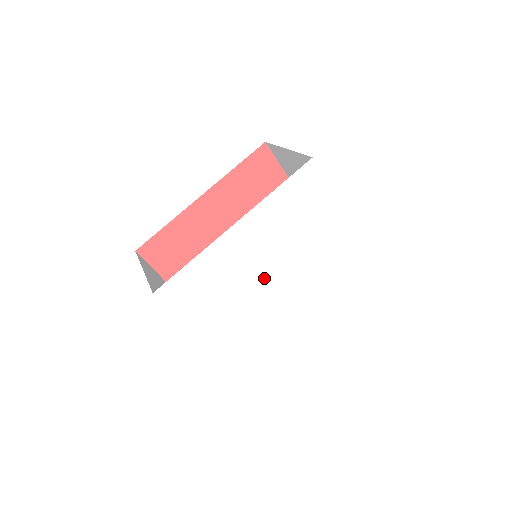
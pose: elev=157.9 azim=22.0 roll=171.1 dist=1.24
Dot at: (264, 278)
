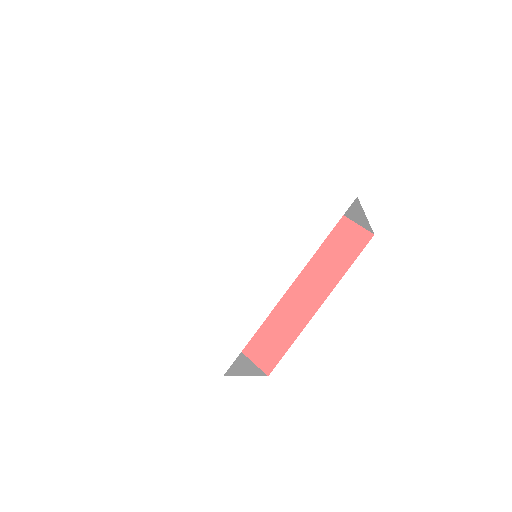
Dot at: (221, 247)
